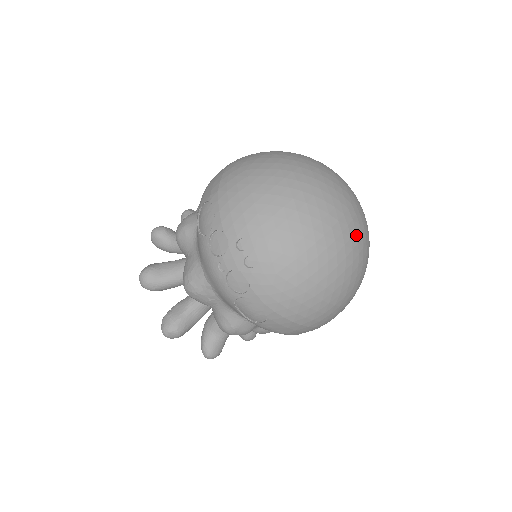
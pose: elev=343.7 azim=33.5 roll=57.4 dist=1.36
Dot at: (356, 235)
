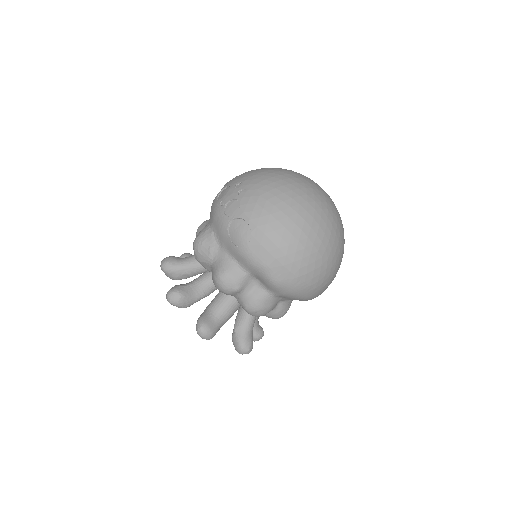
Dot at: (325, 198)
